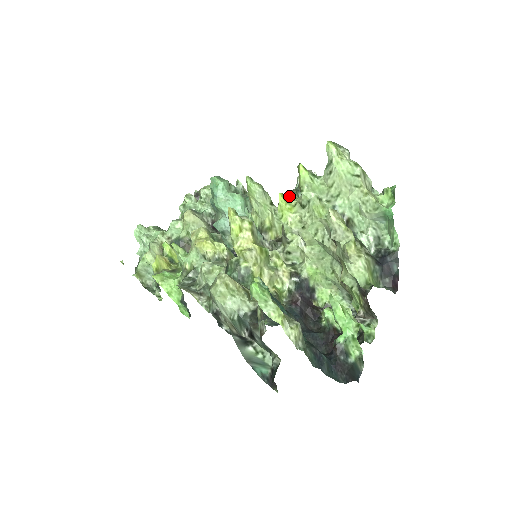
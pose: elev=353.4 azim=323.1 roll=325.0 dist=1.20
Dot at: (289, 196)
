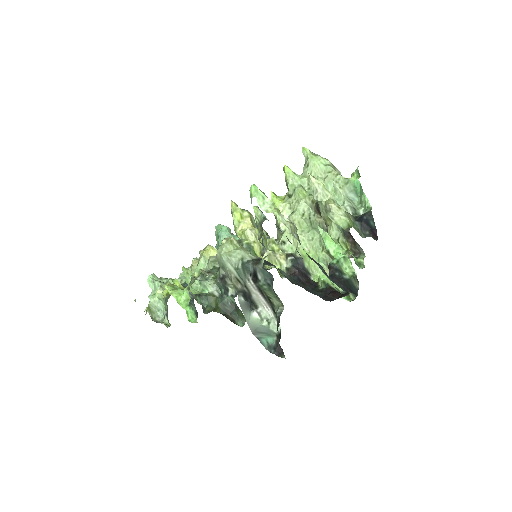
Dot at: occluded
